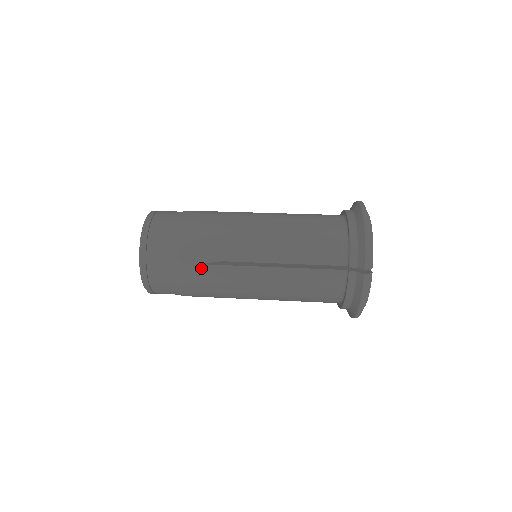
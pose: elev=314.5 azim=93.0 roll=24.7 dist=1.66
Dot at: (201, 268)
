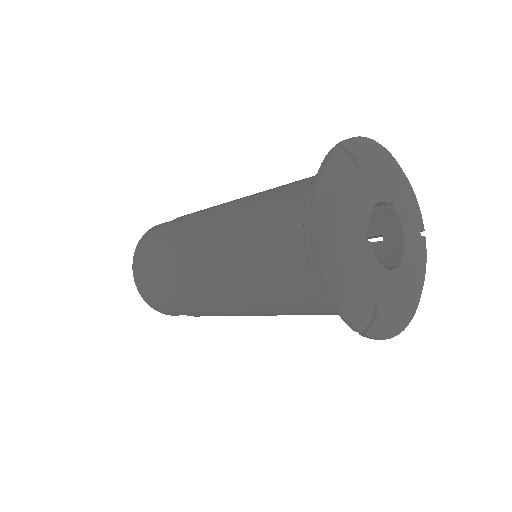
Dot at: (183, 221)
